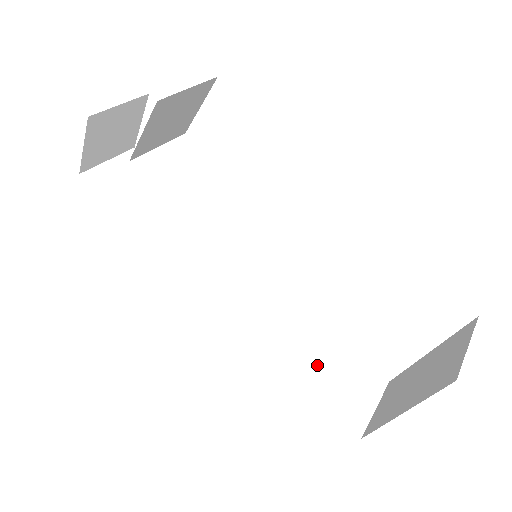
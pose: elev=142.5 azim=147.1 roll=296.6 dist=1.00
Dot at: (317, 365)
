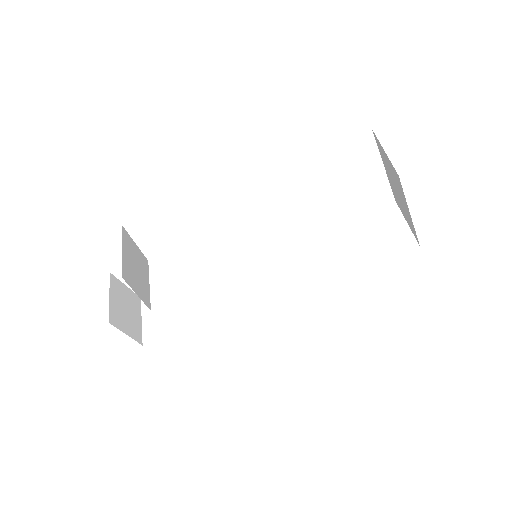
Dot at: (356, 249)
